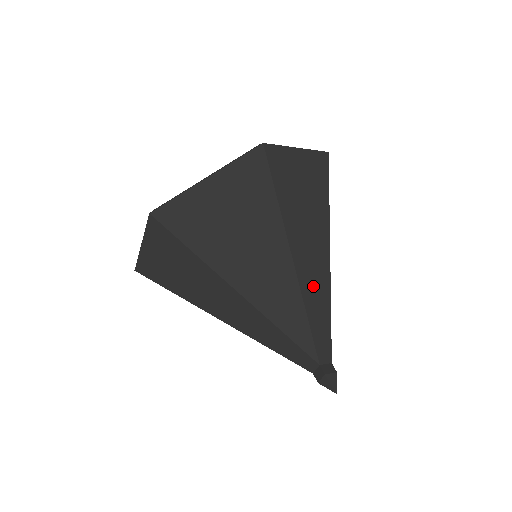
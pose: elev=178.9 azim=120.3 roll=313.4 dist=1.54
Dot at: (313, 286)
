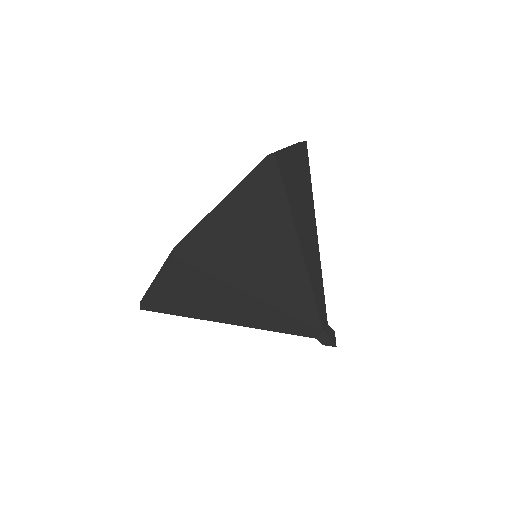
Dot at: (314, 271)
